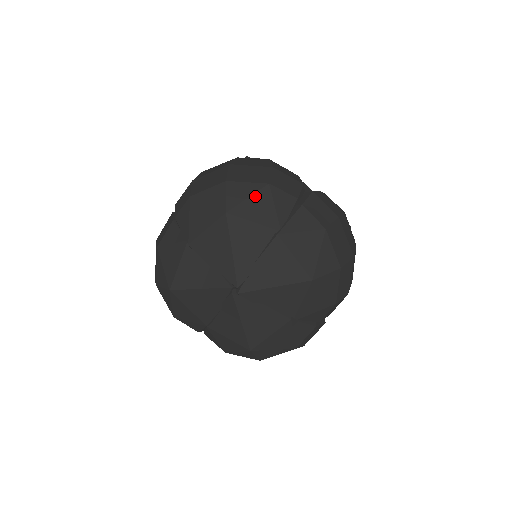
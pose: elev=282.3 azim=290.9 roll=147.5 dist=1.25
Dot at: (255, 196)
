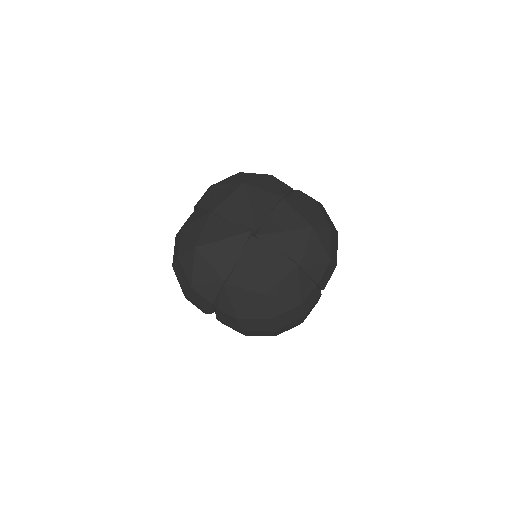
Dot at: (263, 179)
